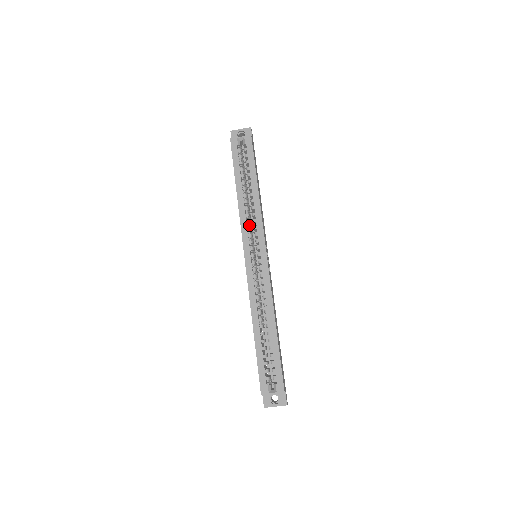
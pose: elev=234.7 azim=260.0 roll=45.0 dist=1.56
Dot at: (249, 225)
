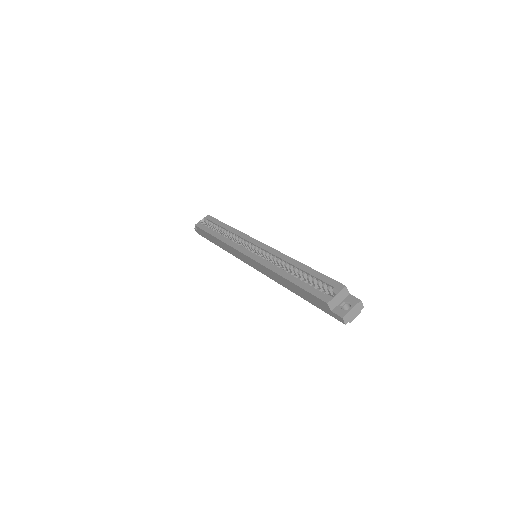
Dot at: occluded
